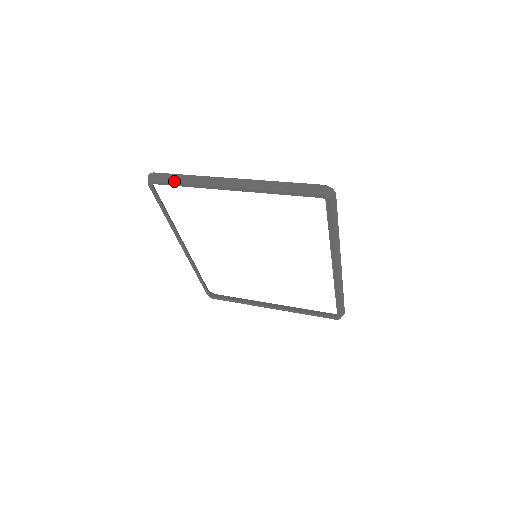
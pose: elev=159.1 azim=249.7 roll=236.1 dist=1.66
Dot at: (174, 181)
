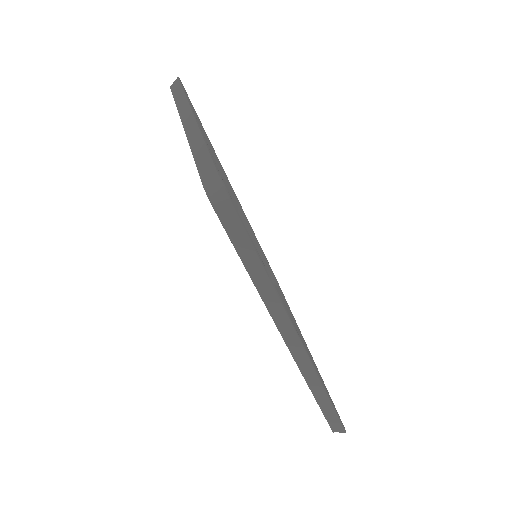
Dot at: (175, 94)
